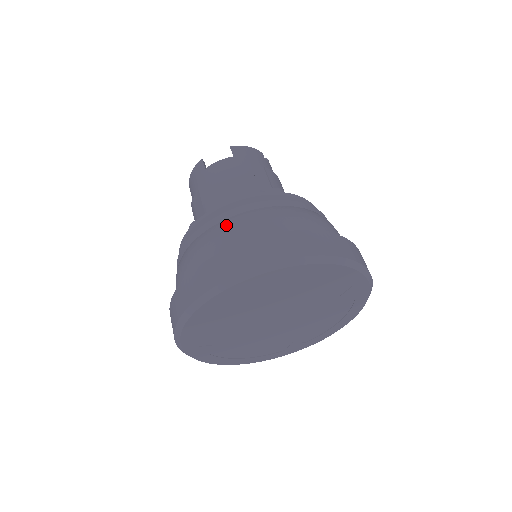
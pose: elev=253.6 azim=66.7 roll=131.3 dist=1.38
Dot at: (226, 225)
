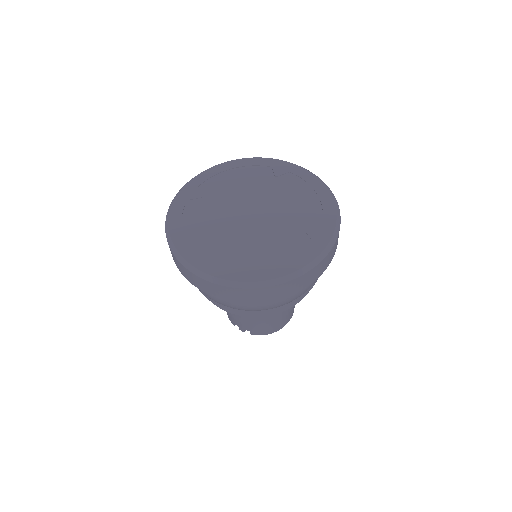
Dot at: occluded
